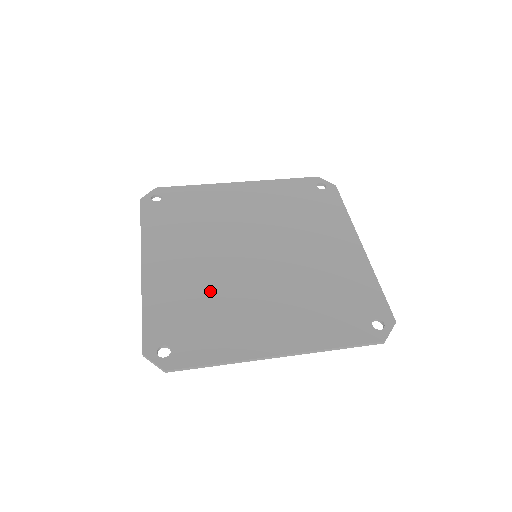
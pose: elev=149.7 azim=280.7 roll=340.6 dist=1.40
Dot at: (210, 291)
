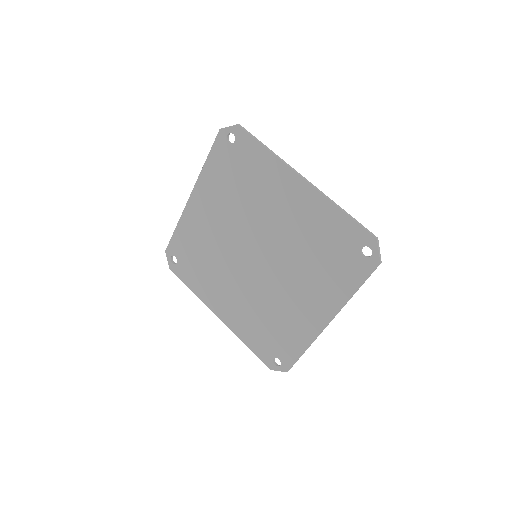
Dot at: (212, 252)
